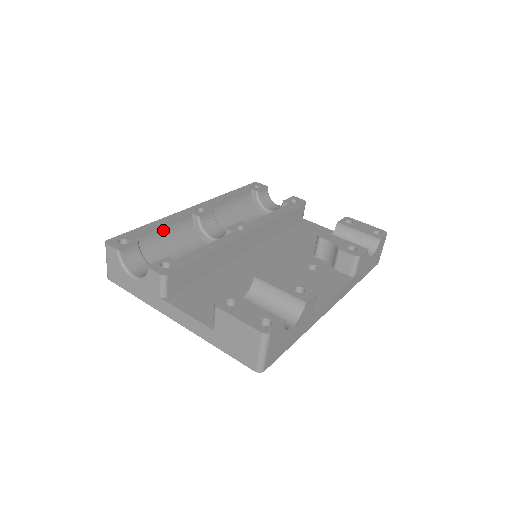
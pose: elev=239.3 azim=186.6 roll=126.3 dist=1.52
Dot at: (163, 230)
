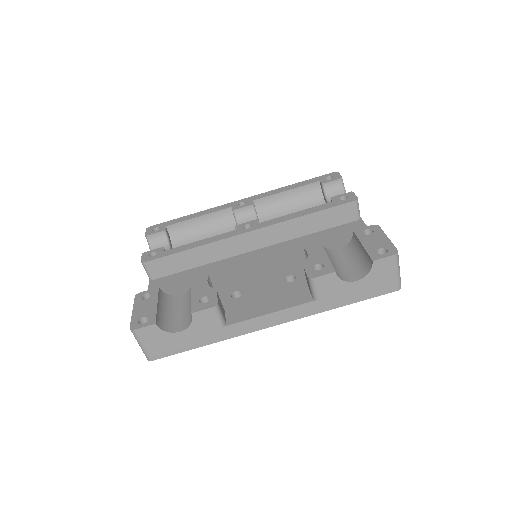
Dot at: (198, 221)
